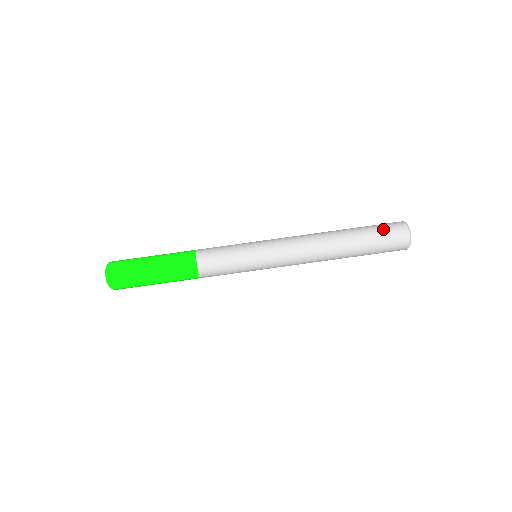
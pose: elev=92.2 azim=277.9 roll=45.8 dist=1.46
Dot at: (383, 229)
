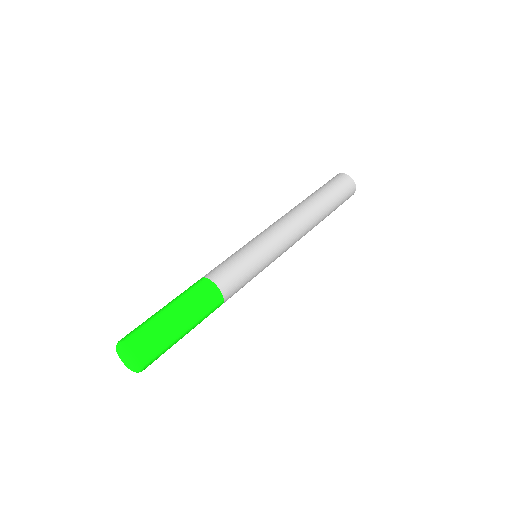
Dot at: occluded
